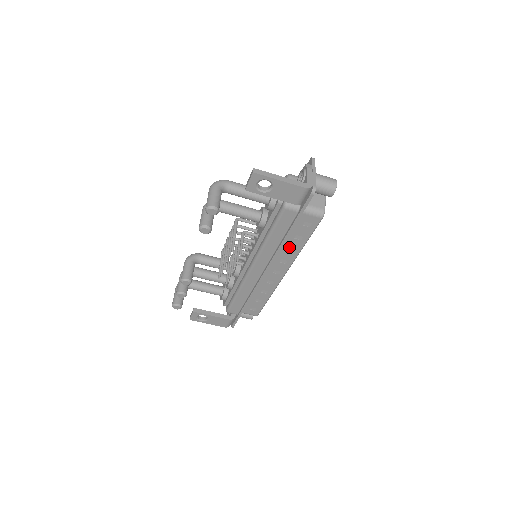
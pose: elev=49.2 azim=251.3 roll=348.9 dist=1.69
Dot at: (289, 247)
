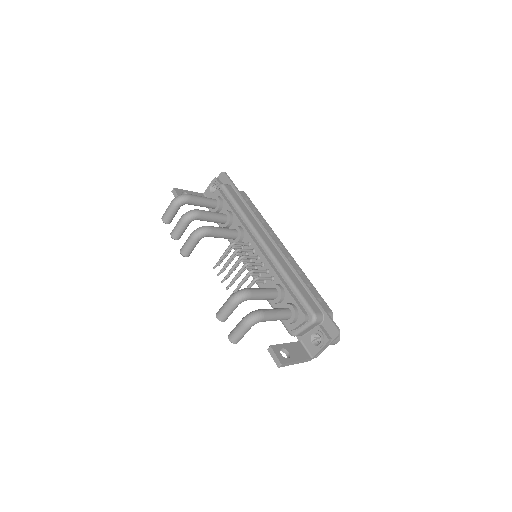
Dot at: occluded
